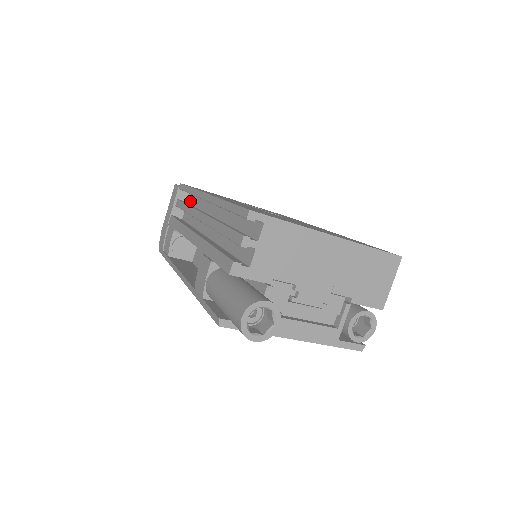
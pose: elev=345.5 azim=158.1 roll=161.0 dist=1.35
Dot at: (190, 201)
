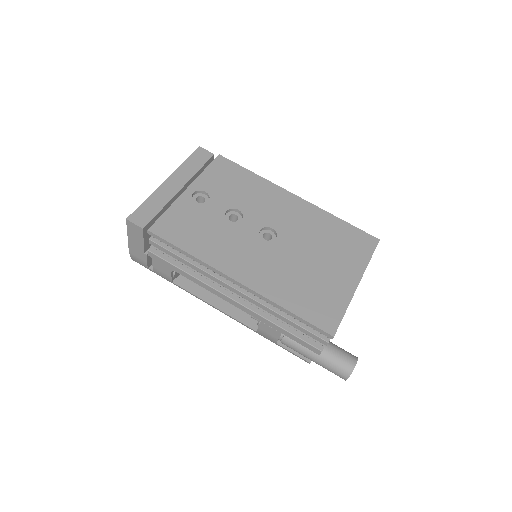
Dot at: occluded
